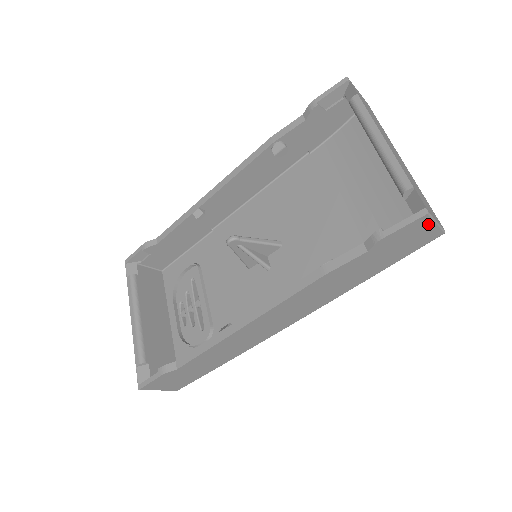
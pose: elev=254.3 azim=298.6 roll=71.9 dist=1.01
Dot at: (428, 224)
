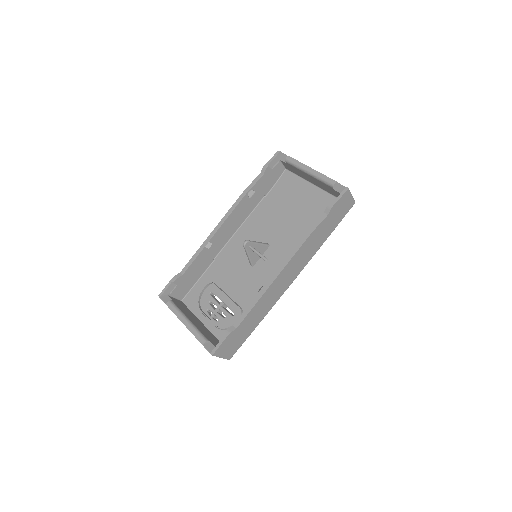
Dot at: (349, 196)
